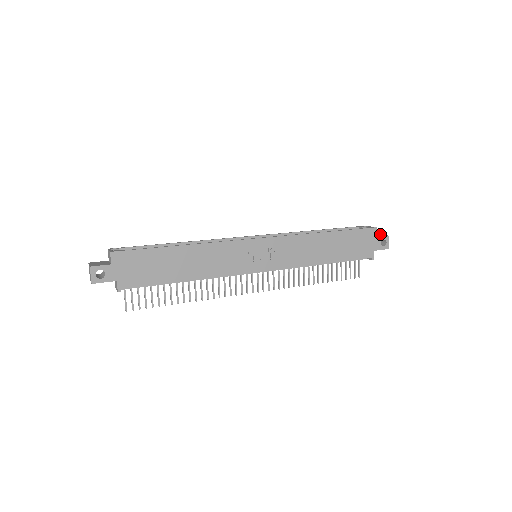
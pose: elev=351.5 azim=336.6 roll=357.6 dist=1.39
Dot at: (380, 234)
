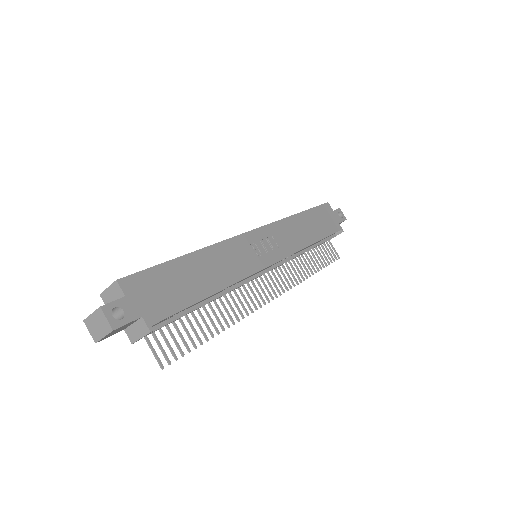
Dot at: occluded
